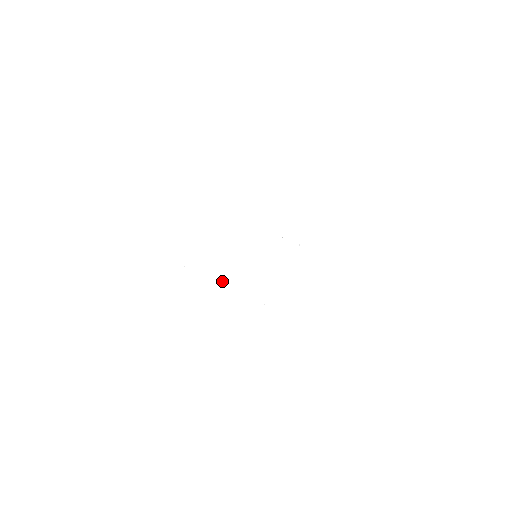
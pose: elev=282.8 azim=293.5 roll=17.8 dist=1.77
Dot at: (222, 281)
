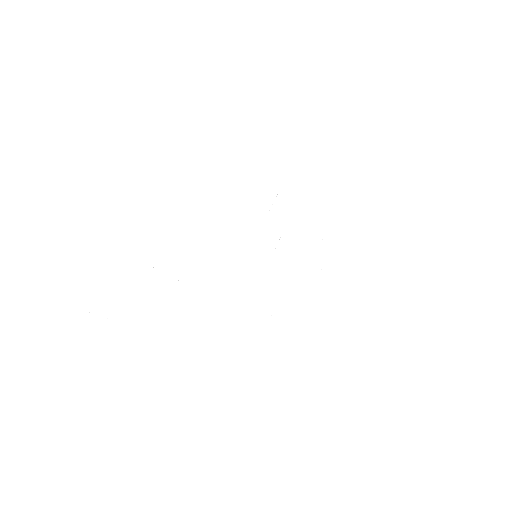
Dot at: occluded
